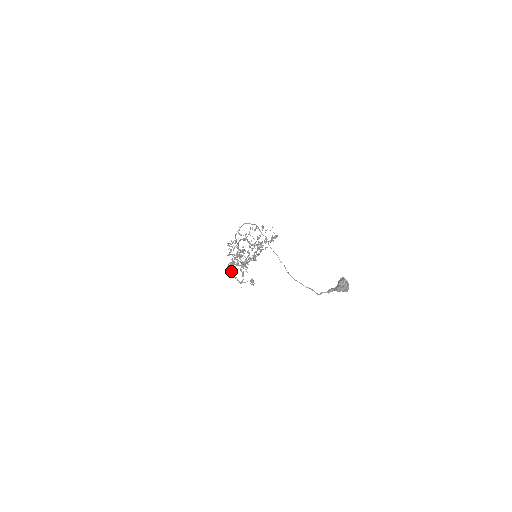
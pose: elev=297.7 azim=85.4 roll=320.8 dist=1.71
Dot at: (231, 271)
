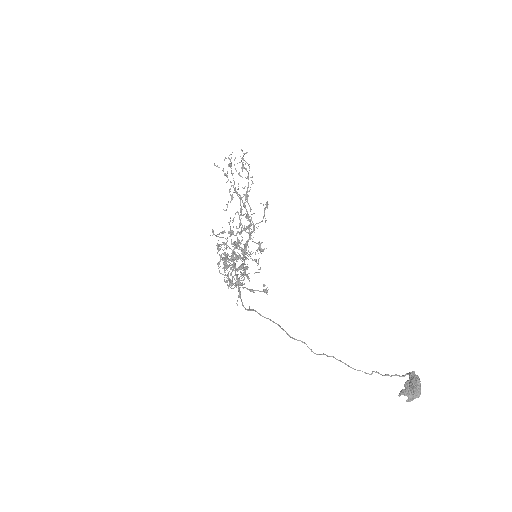
Dot at: (232, 281)
